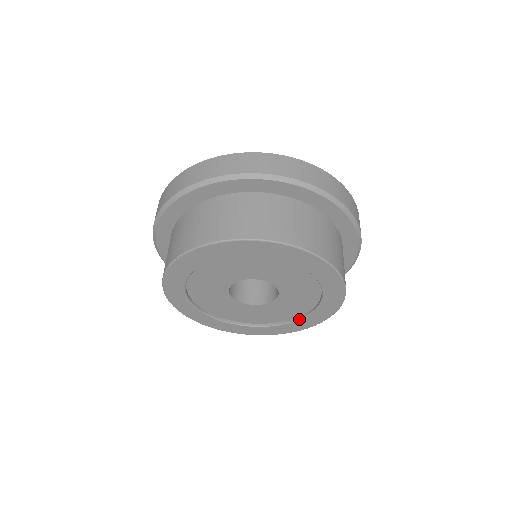
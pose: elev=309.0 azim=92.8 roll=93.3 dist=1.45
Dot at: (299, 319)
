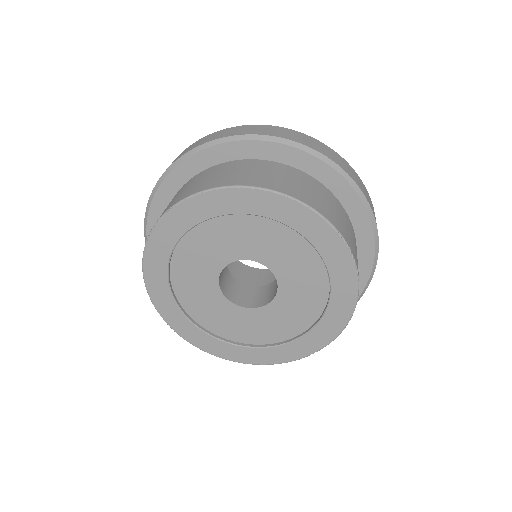
Dot at: (298, 337)
